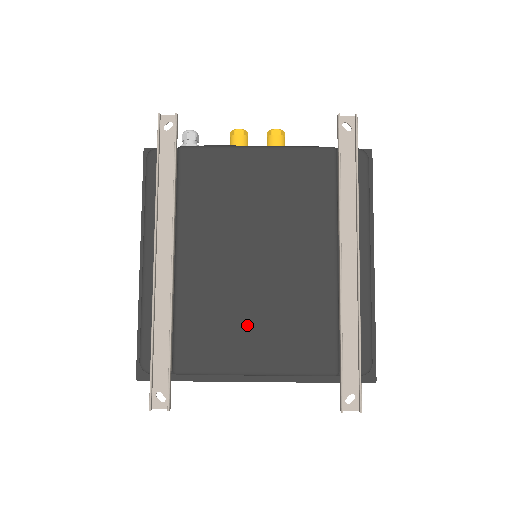
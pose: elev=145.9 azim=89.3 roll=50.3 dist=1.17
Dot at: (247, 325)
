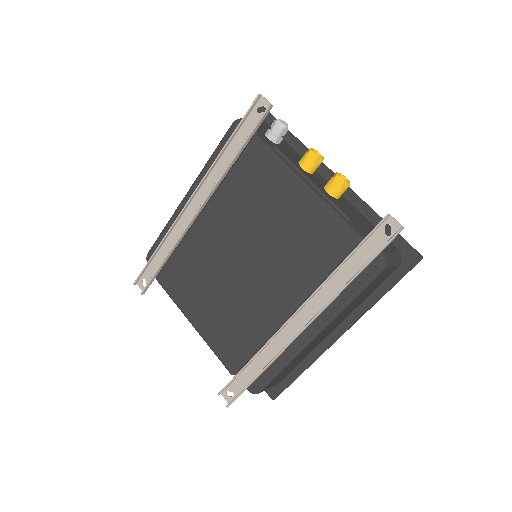
Dot at: (207, 295)
